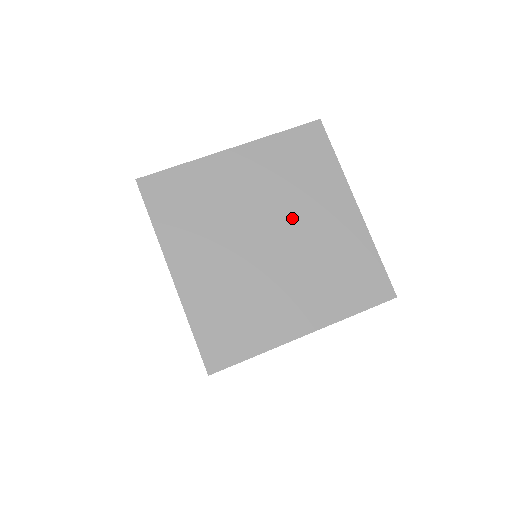
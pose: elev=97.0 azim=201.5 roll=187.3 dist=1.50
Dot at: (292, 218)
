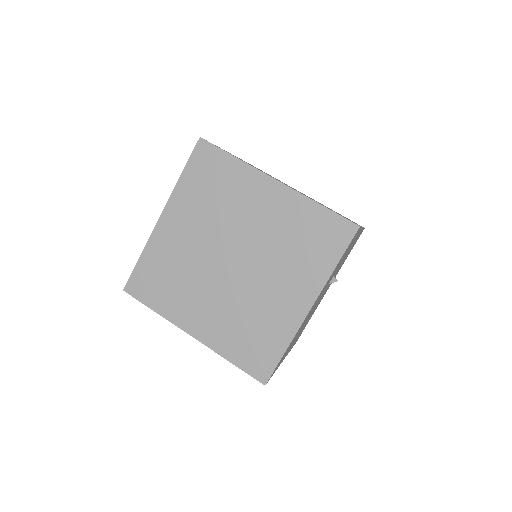
Dot at: (237, 231)
